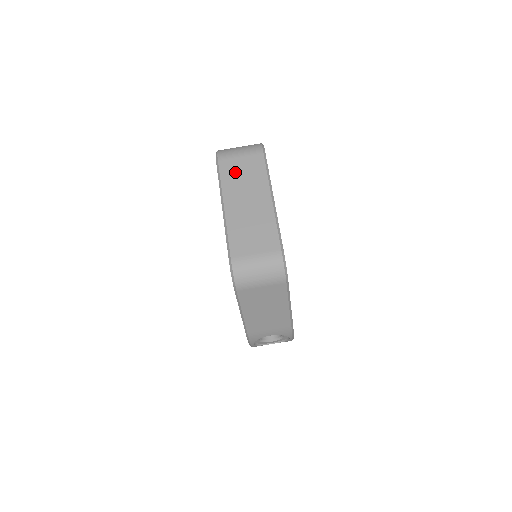
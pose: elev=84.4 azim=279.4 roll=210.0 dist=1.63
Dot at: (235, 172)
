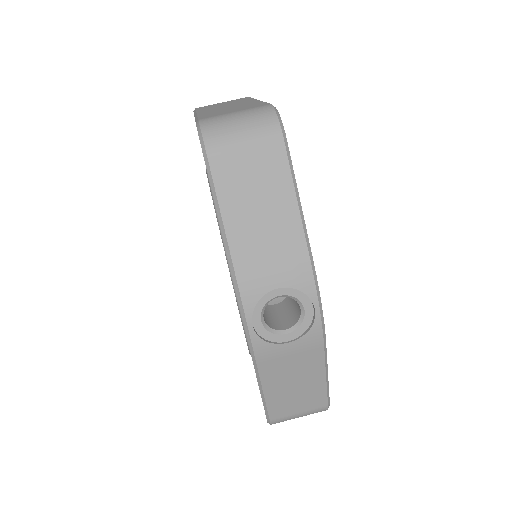
Dot at: (214, 105)
